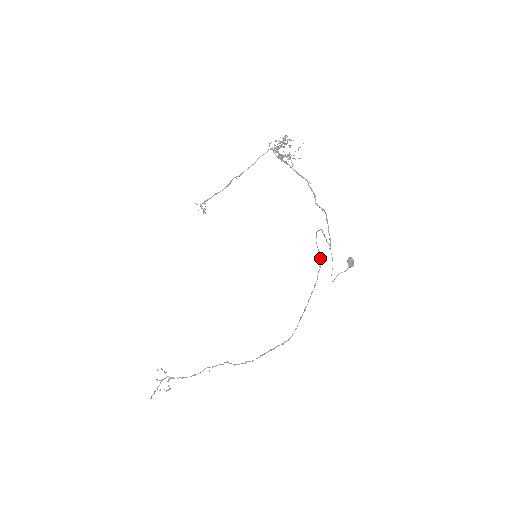
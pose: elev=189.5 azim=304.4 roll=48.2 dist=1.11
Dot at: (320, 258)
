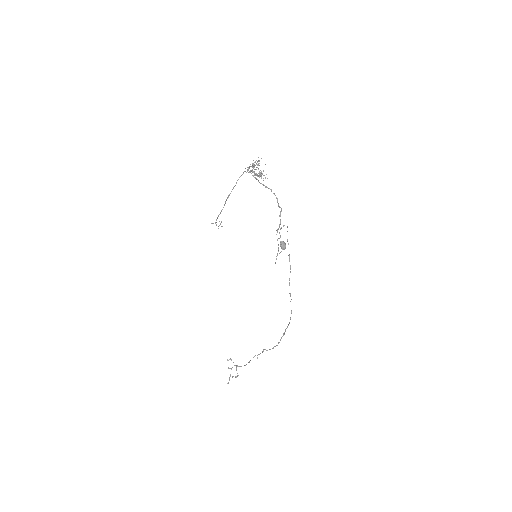
Dot at: occluded
